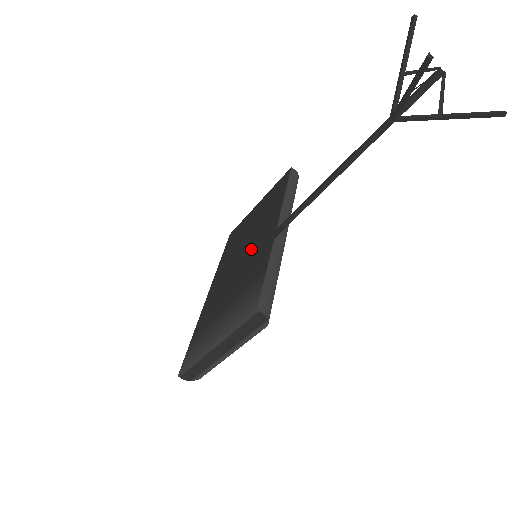
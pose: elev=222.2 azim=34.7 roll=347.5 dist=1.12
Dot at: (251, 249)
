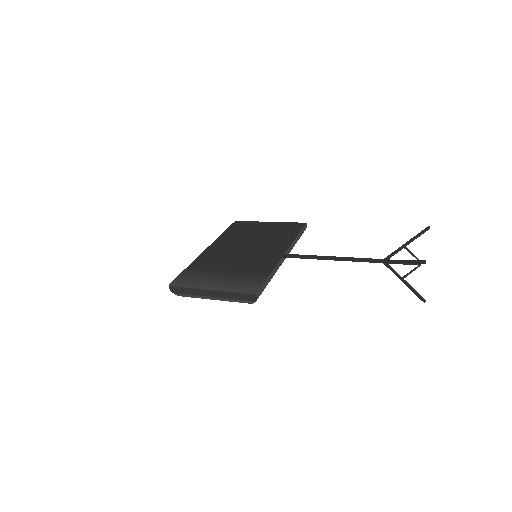
Dot at: (257, 250)
